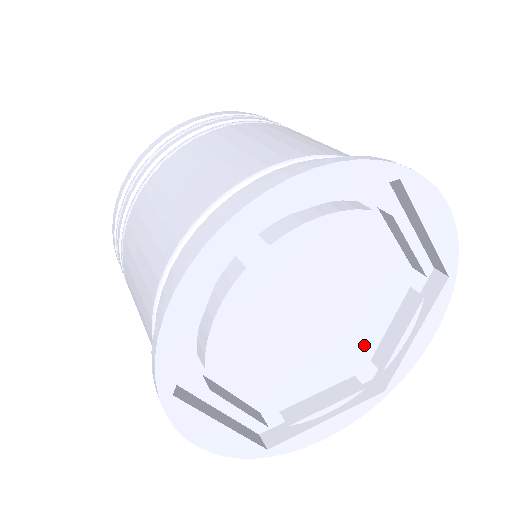
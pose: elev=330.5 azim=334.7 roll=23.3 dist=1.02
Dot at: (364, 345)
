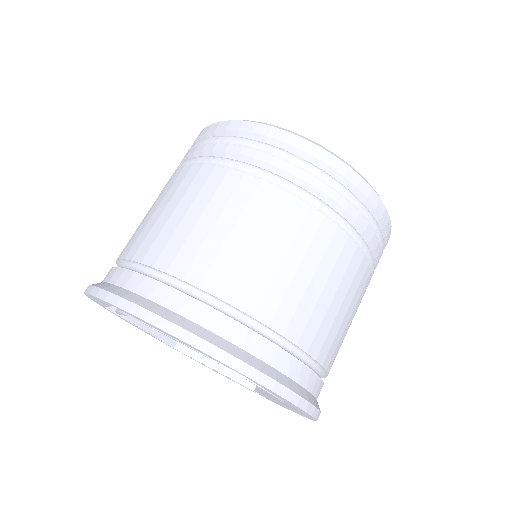
Dot at: occluded
